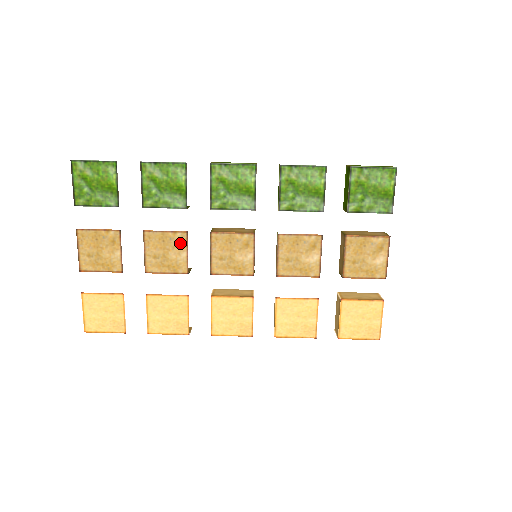
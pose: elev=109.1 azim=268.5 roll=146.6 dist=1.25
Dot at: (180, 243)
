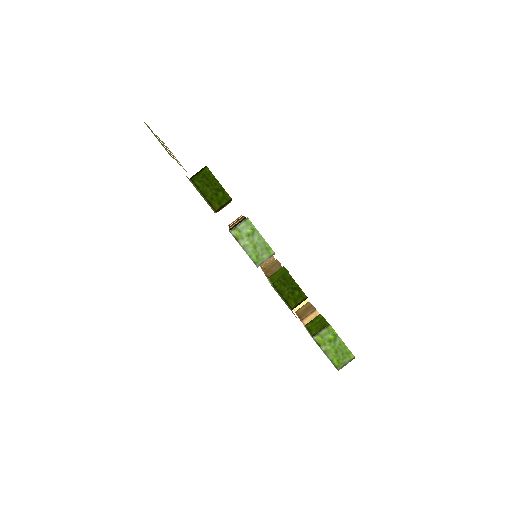
Dot at: occluded
